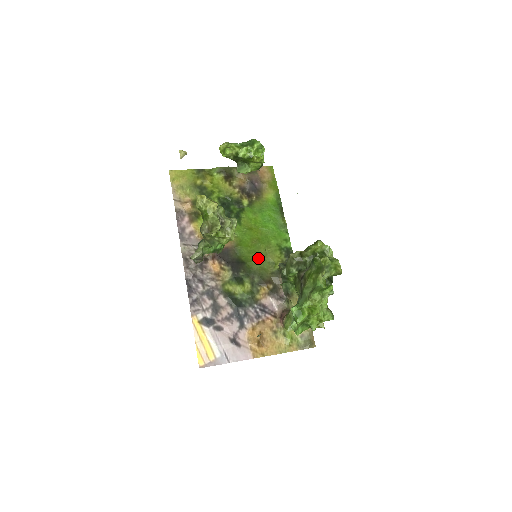
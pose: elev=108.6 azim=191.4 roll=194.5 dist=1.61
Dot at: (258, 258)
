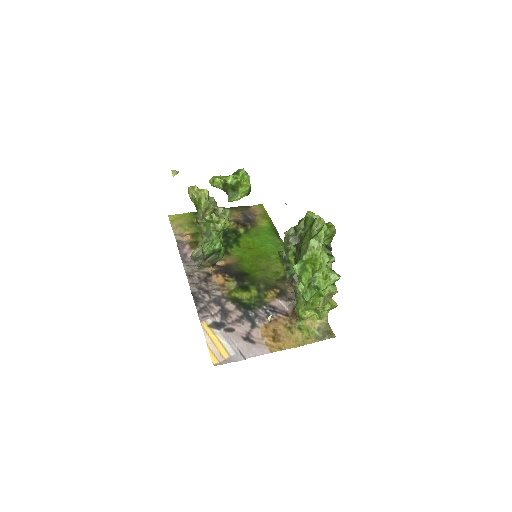
Dot at: (261, 269)
